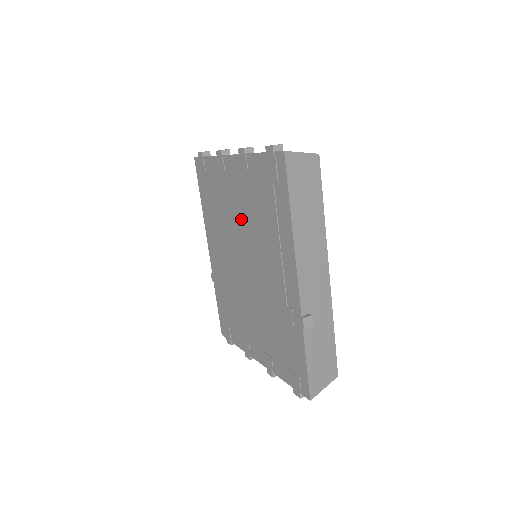
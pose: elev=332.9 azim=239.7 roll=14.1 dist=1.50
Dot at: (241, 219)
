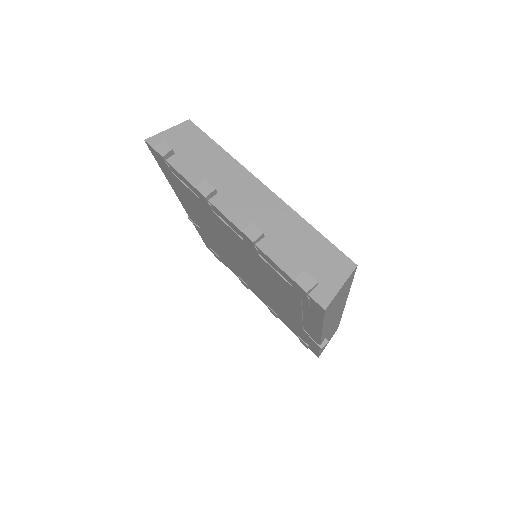
Dot at: (243, 255)
